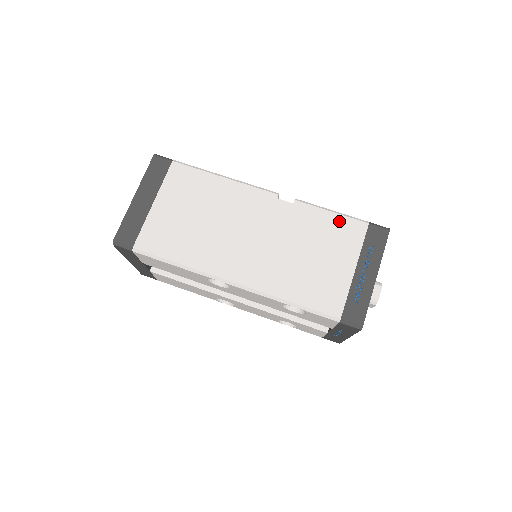
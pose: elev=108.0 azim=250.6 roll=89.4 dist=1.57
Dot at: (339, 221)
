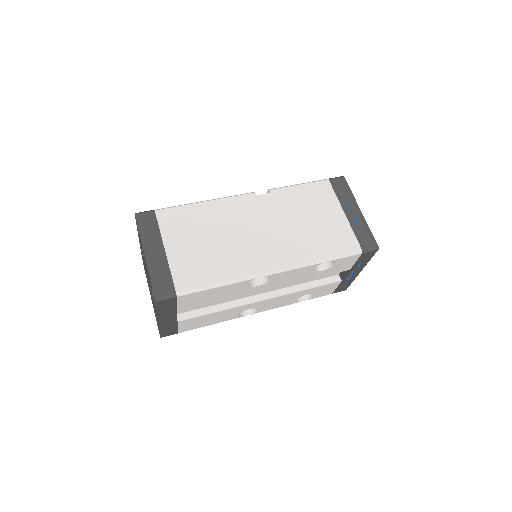
Dot at: (309, 188)
